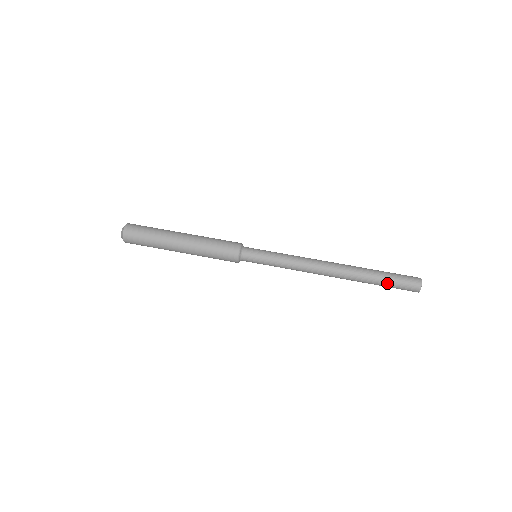
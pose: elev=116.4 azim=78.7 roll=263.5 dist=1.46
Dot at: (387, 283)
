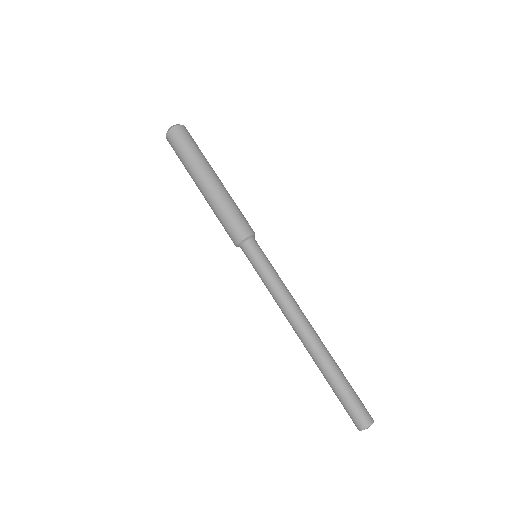
Dot at: (336, 394)
